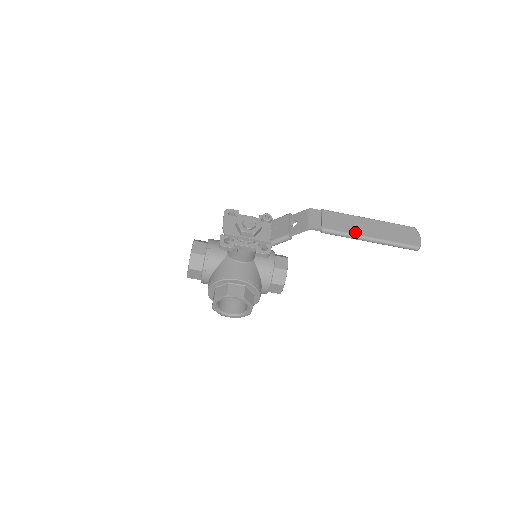
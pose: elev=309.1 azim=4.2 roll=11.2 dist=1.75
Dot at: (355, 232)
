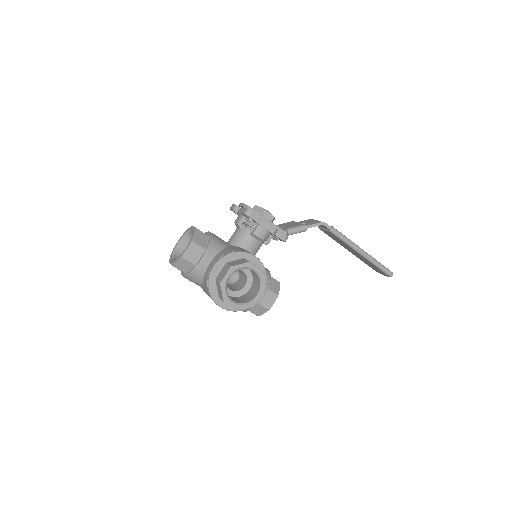
Dot at: (352, 242)
